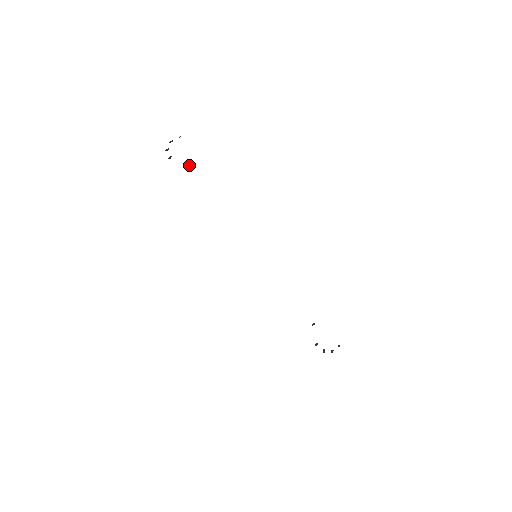
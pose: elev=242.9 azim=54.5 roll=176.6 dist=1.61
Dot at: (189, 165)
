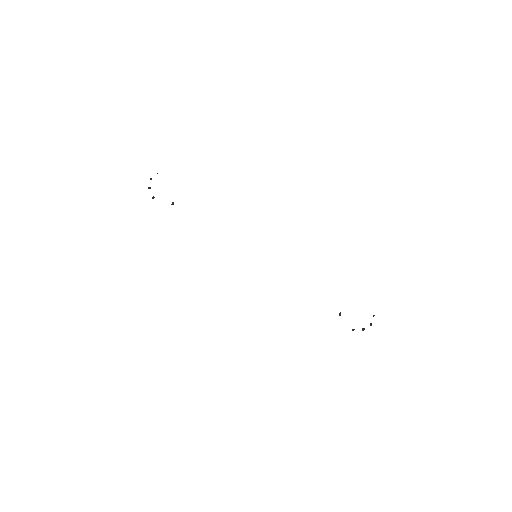
Dot at: (171, 204)
